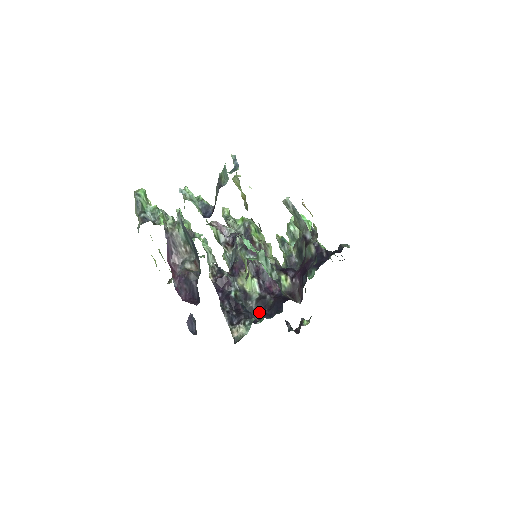
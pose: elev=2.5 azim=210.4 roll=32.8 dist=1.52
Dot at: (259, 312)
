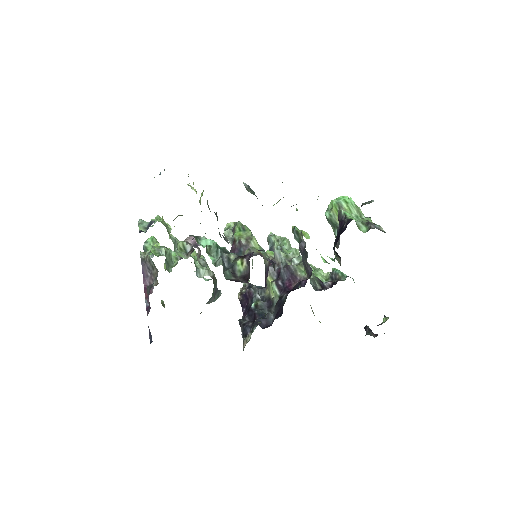
Dot at: (275, 315)
